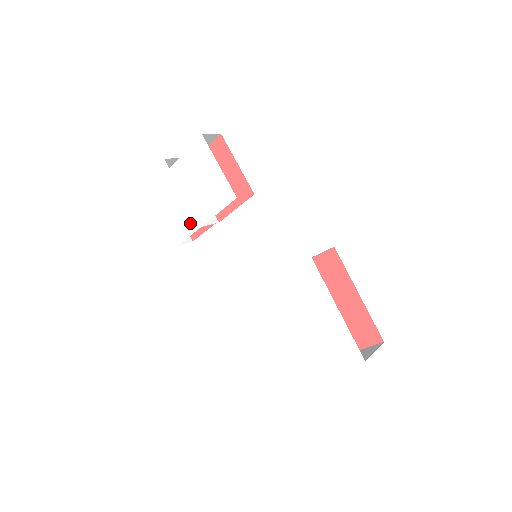
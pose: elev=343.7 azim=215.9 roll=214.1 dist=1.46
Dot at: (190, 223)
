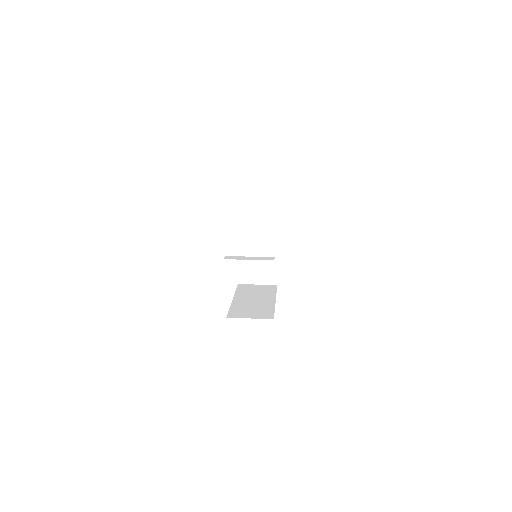
Dot at: occluded
